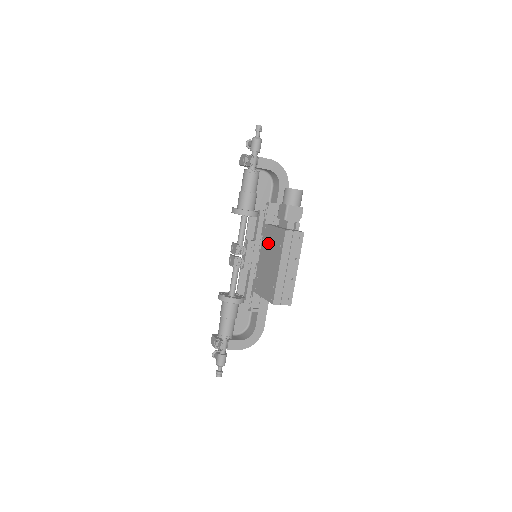
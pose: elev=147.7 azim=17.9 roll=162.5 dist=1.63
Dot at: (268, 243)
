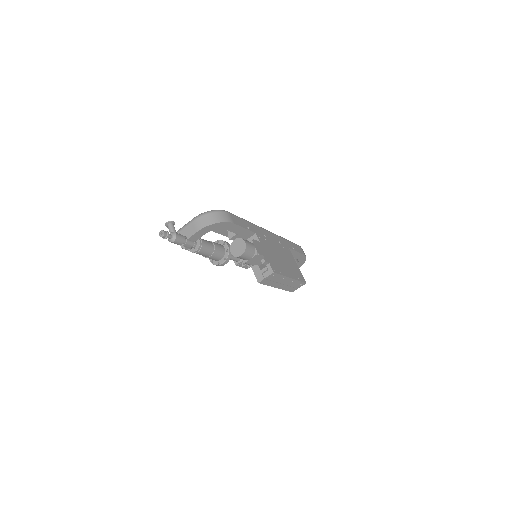
Dot at: occluded
